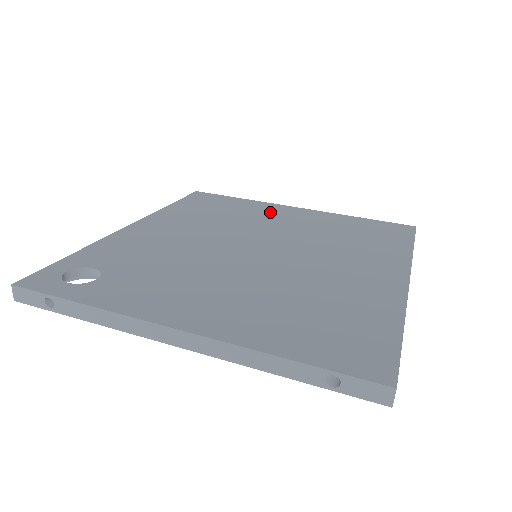
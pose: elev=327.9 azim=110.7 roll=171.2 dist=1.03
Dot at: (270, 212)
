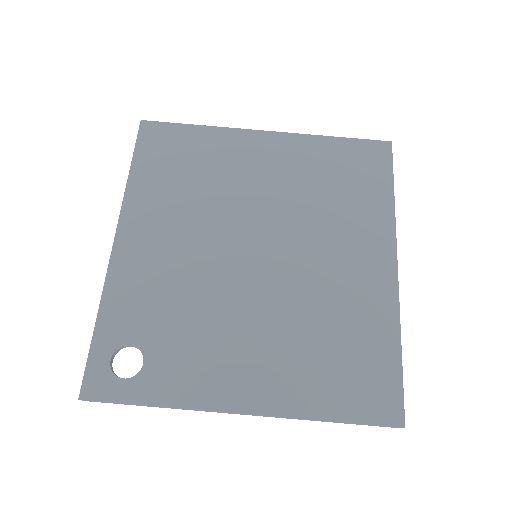
Dot at: (242, 156)
